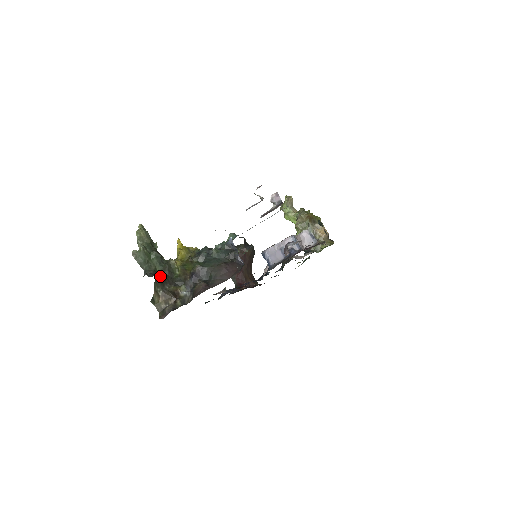
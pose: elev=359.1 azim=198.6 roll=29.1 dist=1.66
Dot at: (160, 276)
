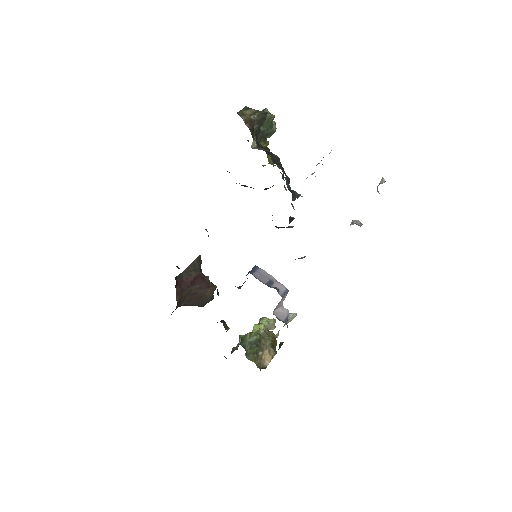
Dot at: (262, 123)
